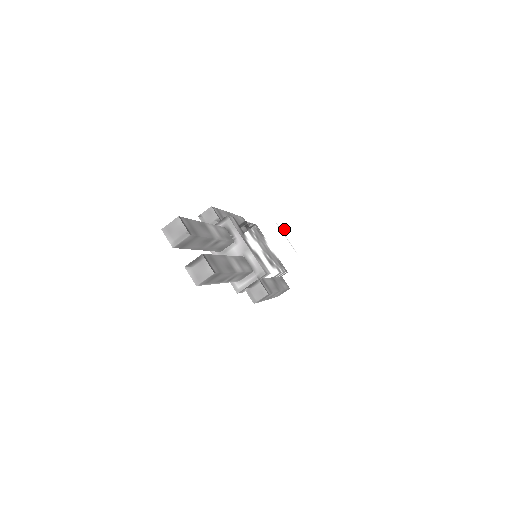
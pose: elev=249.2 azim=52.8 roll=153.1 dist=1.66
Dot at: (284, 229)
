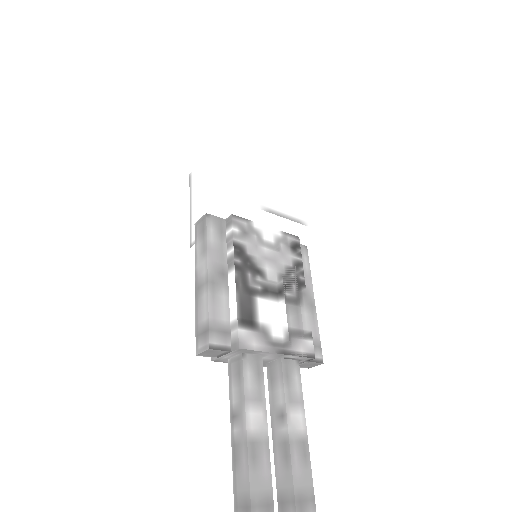
Dot at: (267, 181)
